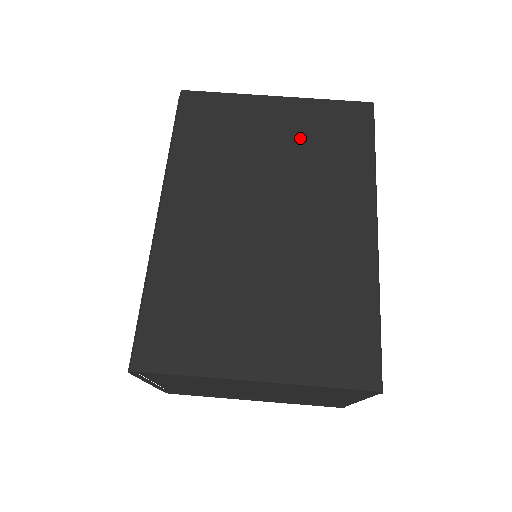
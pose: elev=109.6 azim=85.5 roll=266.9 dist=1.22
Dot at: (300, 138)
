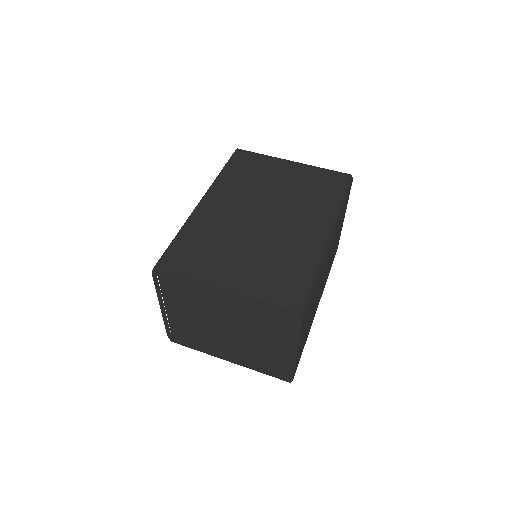
Dot at: (299, 183)
